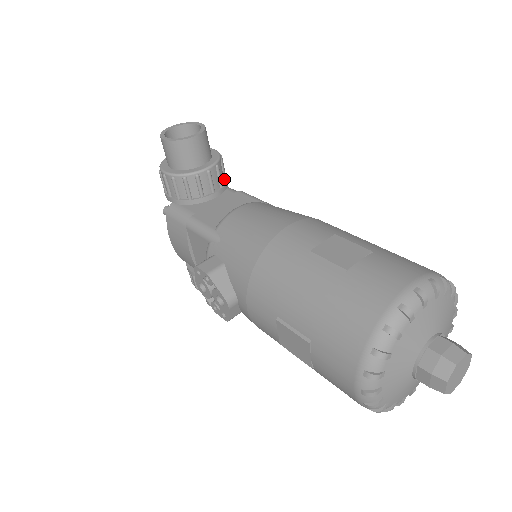
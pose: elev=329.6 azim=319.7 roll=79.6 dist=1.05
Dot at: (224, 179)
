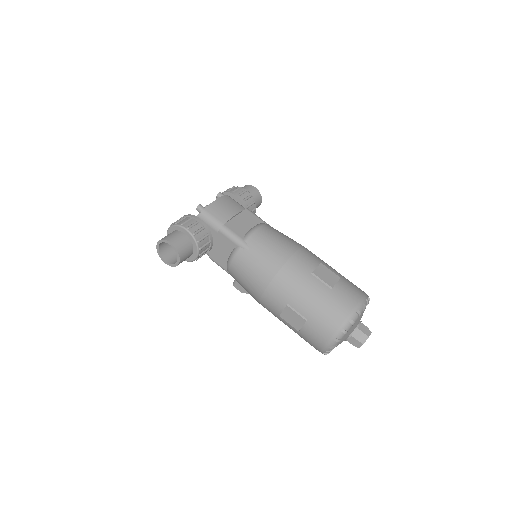
Dot at: (207, 237)
